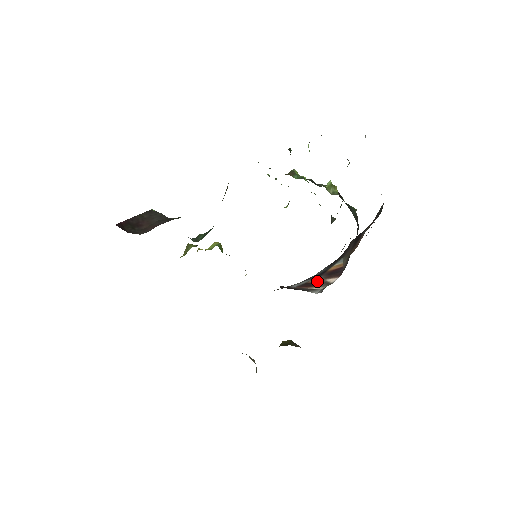
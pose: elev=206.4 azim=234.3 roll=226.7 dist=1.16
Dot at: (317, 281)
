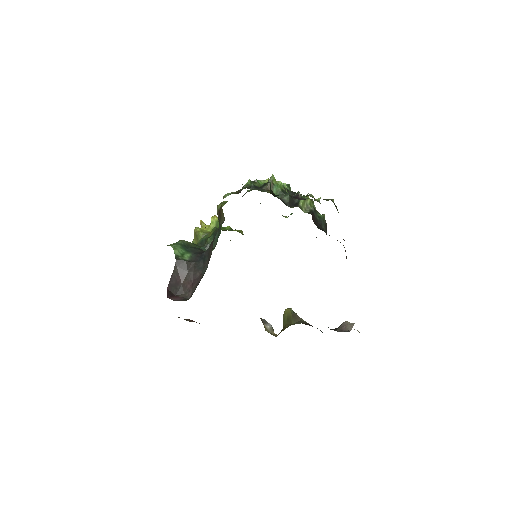
Dot at: occluded
